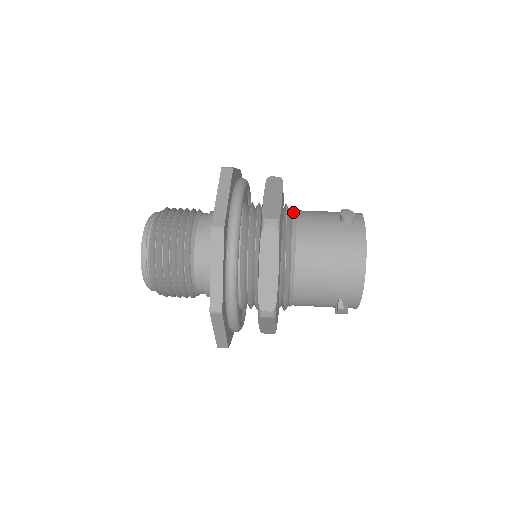
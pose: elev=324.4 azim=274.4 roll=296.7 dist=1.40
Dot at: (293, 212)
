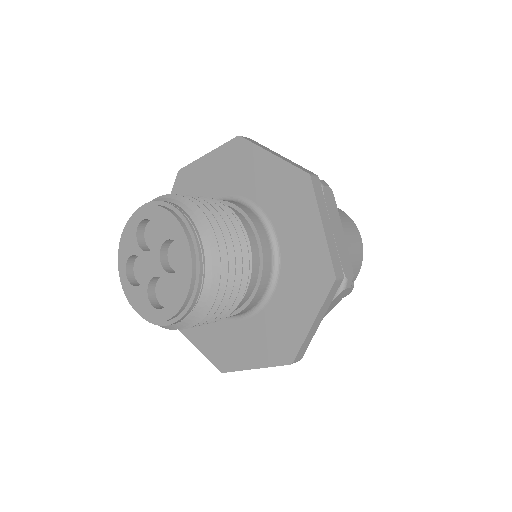
Dot at: occluded
